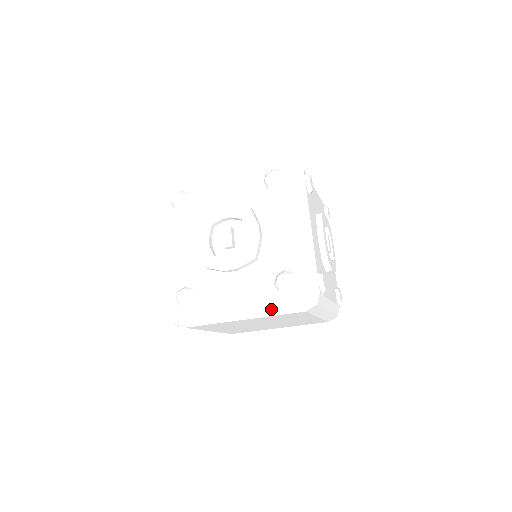
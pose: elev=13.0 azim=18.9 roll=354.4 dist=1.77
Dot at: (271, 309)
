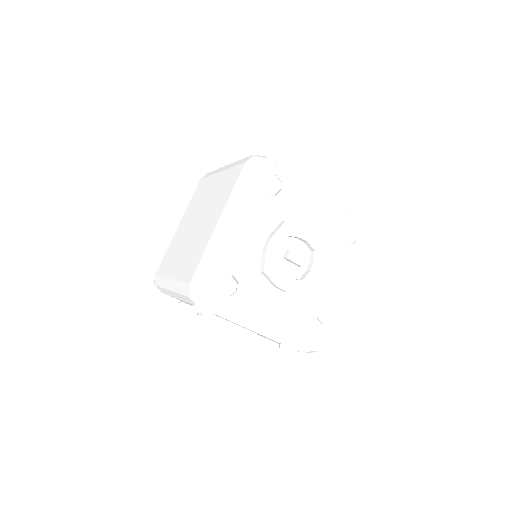
Dot at: occluded
